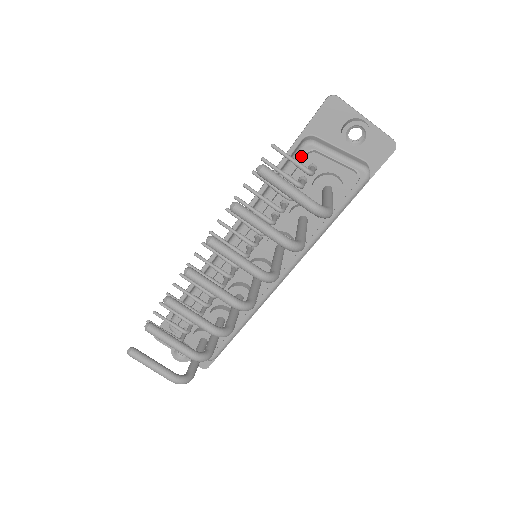
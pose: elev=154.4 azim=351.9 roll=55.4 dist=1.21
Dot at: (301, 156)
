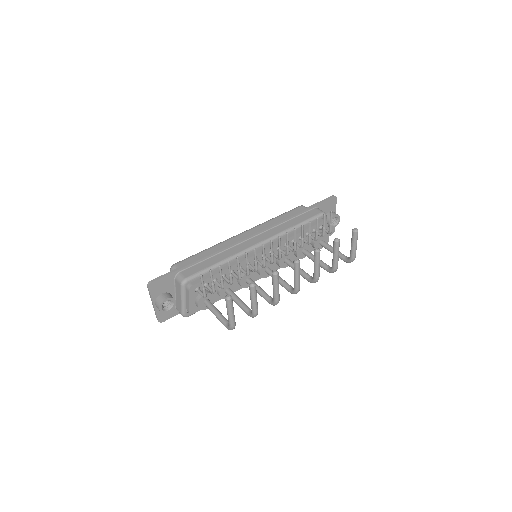
Dot at: (319, 218)
